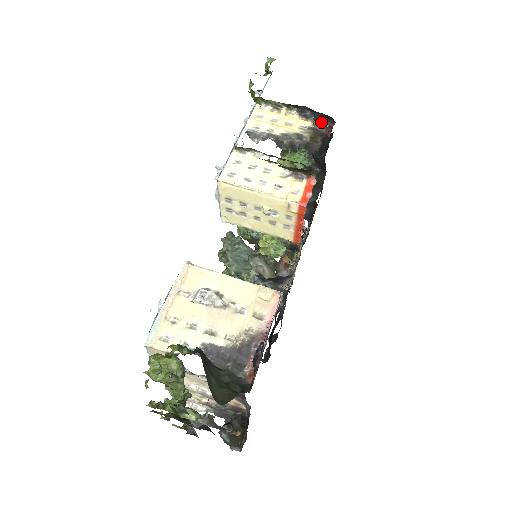
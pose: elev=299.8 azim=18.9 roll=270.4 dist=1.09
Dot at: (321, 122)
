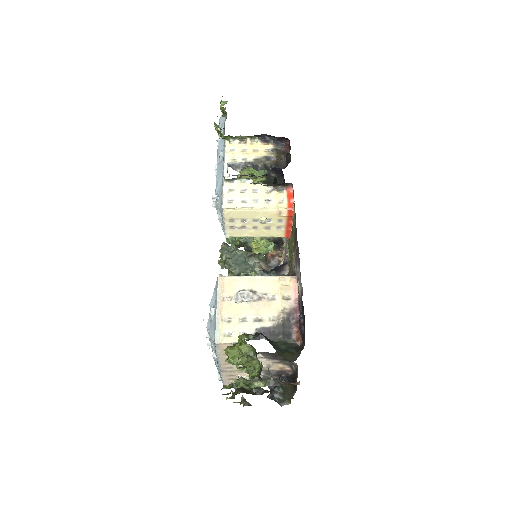
Dot at: (279, 143)
